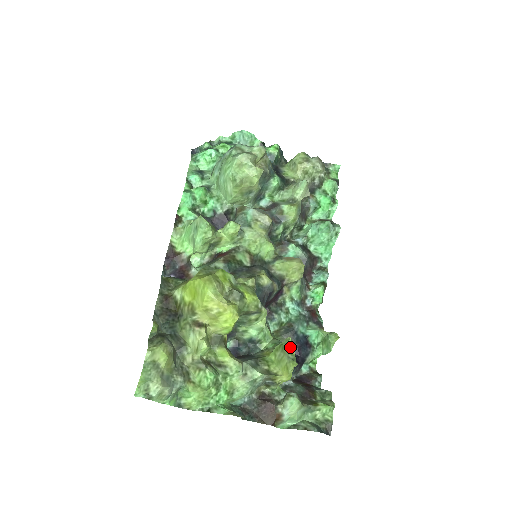
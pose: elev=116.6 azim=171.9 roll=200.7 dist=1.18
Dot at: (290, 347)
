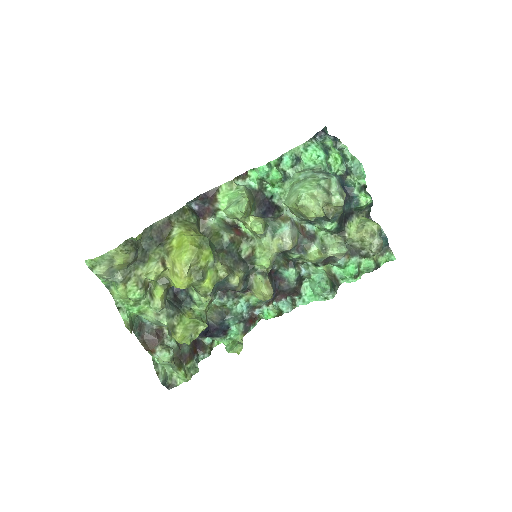
Dot at: (200, 331)
